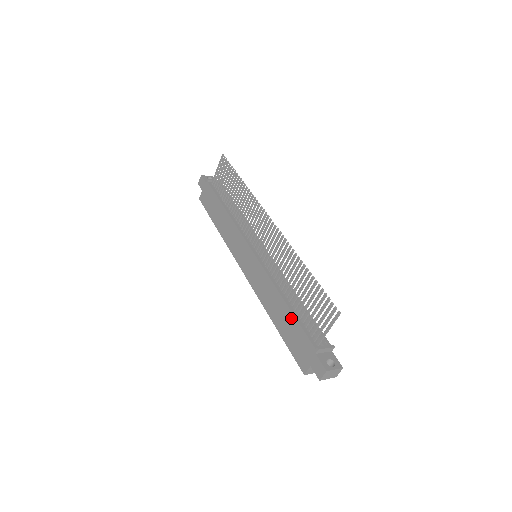
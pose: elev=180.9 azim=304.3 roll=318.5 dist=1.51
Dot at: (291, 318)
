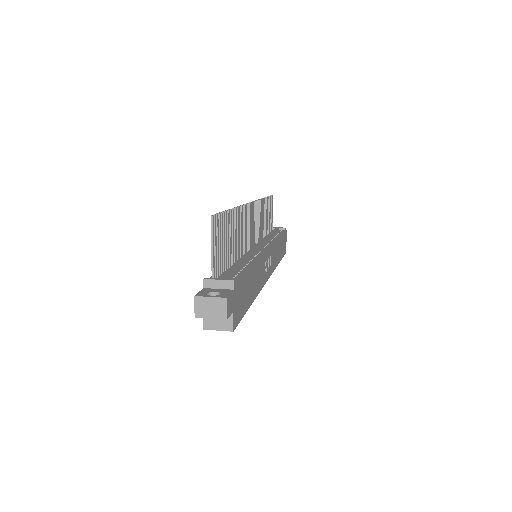
Dot at: occluded
